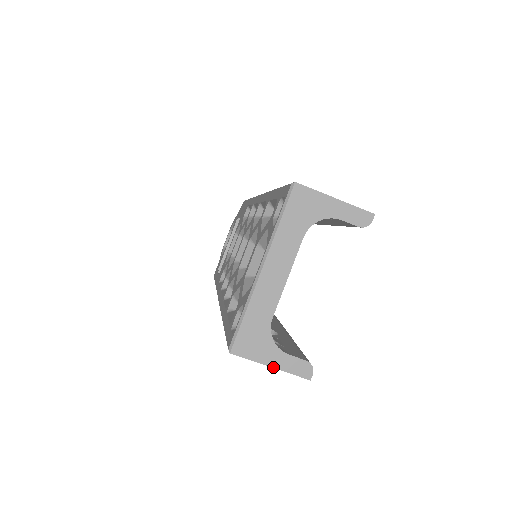
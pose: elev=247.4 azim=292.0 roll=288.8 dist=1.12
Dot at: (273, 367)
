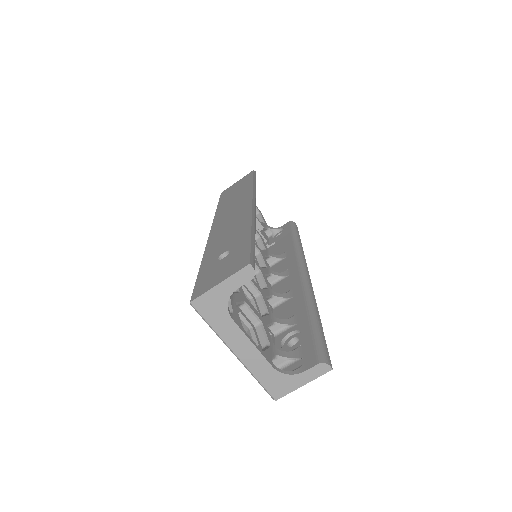
Dot at: (305, 384)
